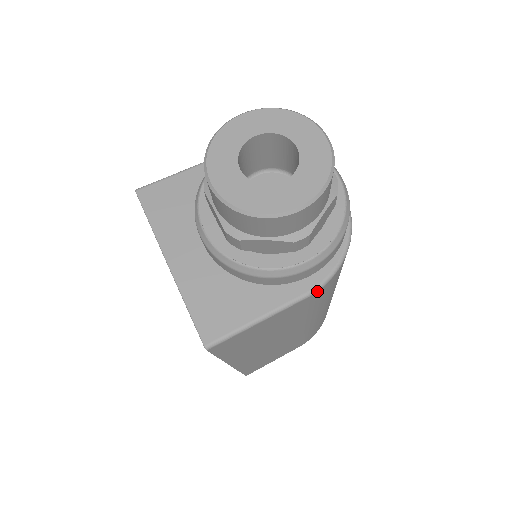
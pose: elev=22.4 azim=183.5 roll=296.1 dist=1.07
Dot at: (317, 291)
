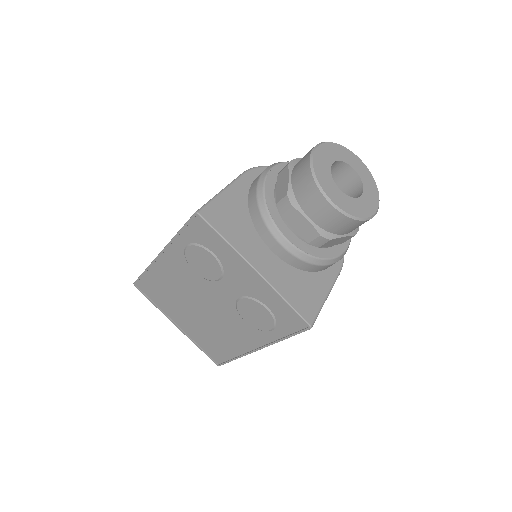
Dot at: (341, 268)
